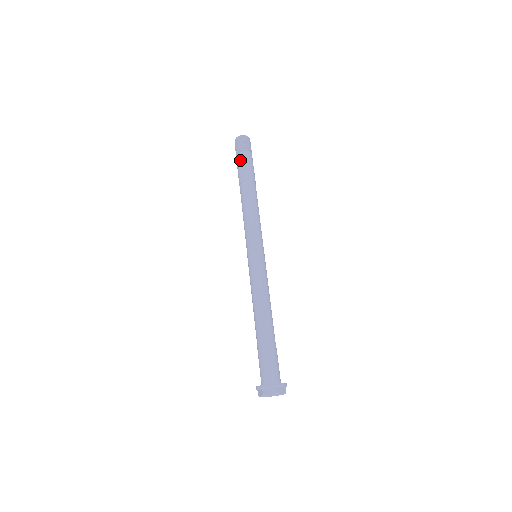
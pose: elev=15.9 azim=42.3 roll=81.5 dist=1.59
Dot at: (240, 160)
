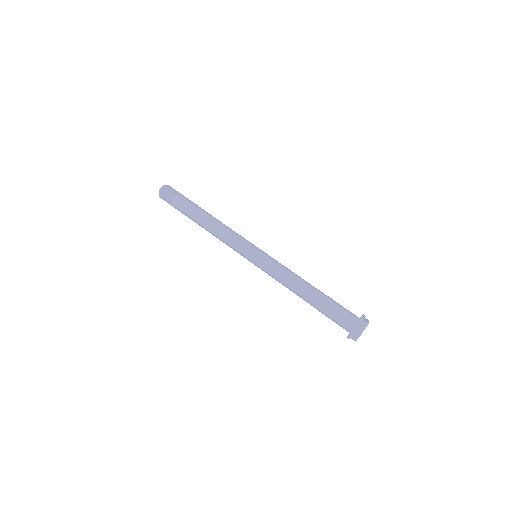
Dot at: (179, 203)
